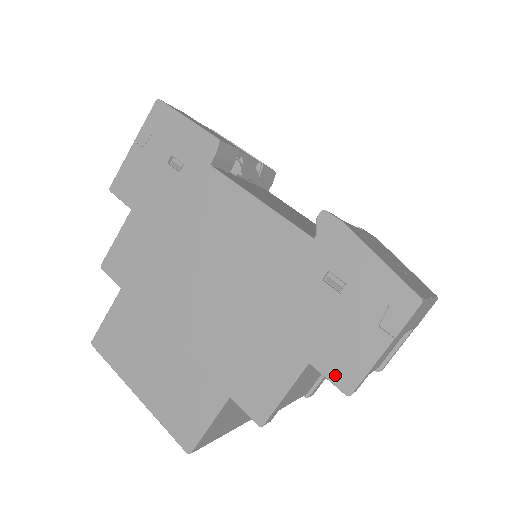
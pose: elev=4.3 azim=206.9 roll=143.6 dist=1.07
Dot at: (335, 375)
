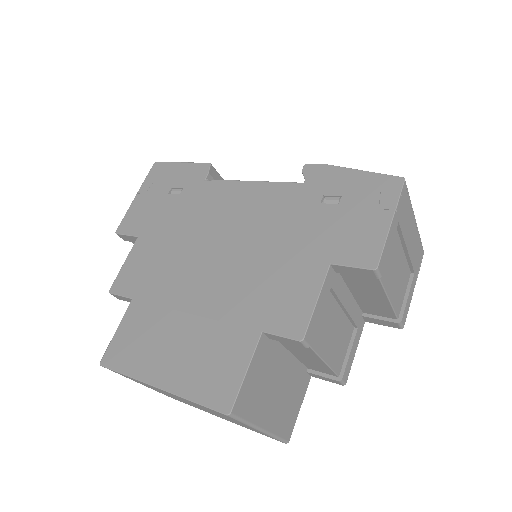
Dot at: (357, 260)
